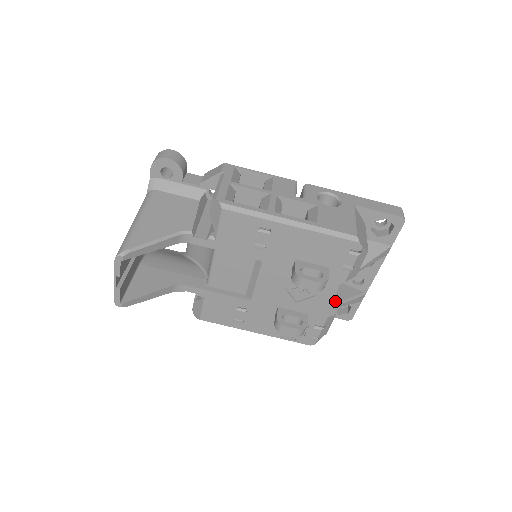
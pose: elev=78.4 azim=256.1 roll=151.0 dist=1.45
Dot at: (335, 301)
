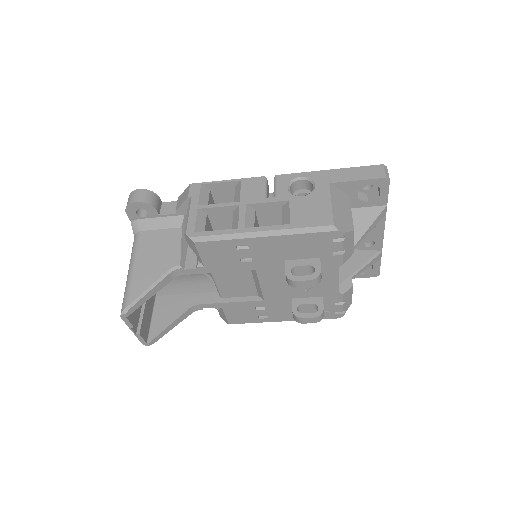
Dot at: (347, 274)
